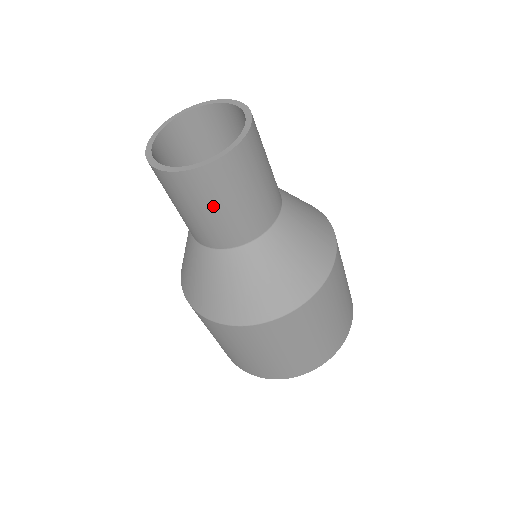
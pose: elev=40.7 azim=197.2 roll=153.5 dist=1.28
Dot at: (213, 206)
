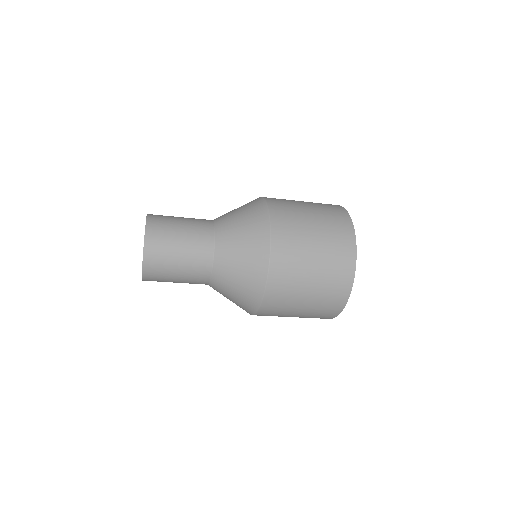
Dot at: (173, 267)
